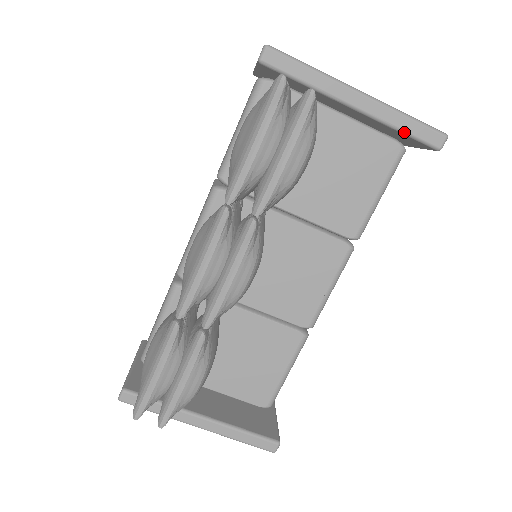
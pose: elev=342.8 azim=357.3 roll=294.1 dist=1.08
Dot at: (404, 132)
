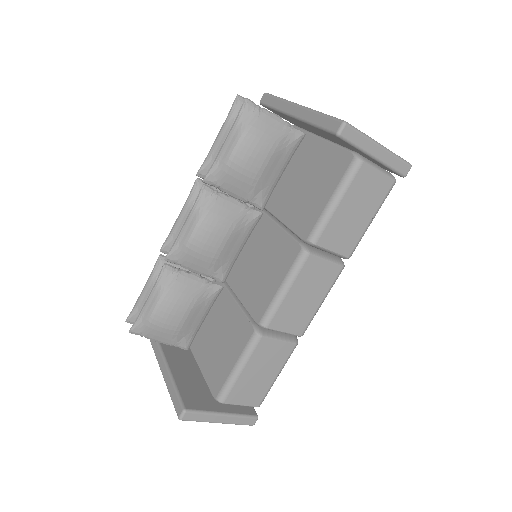
Dot at: (316, 126)
